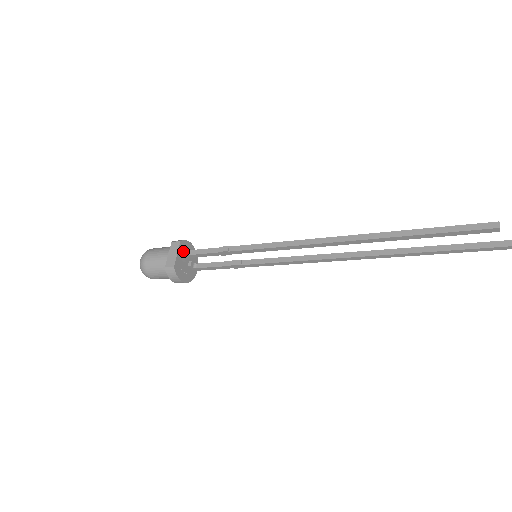
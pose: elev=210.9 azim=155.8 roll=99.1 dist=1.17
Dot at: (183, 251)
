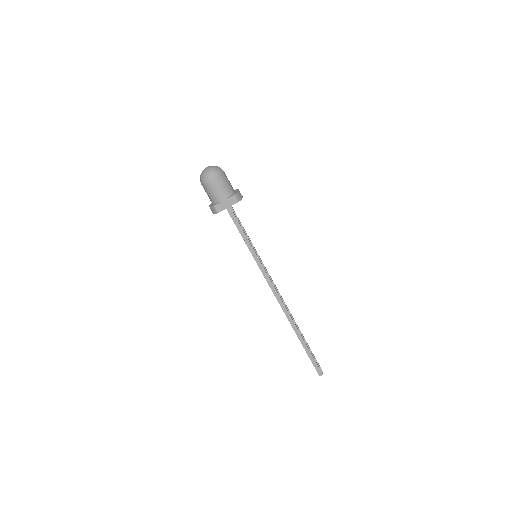
Dot at: (232, 211)
